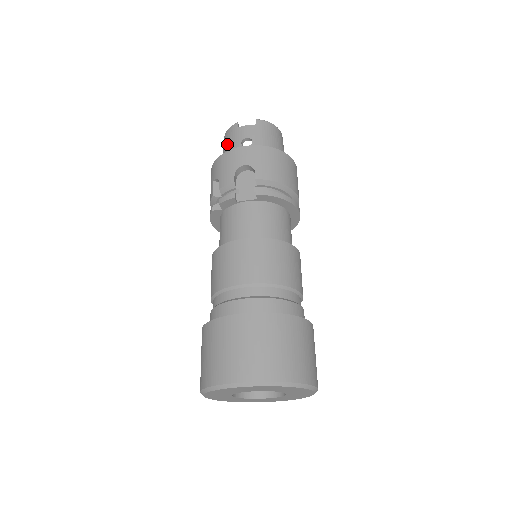
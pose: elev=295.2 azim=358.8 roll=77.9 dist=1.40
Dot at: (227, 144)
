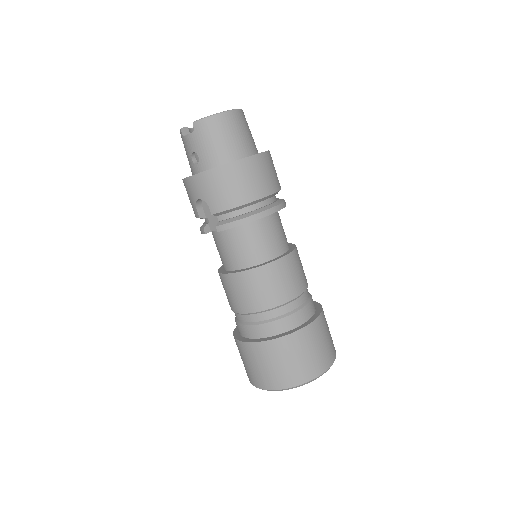
Dot at: occluded
